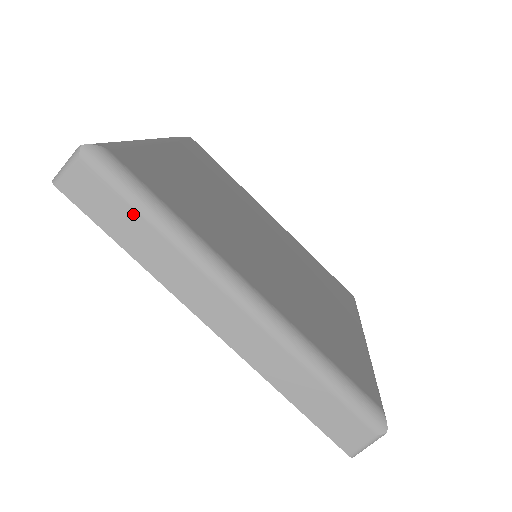
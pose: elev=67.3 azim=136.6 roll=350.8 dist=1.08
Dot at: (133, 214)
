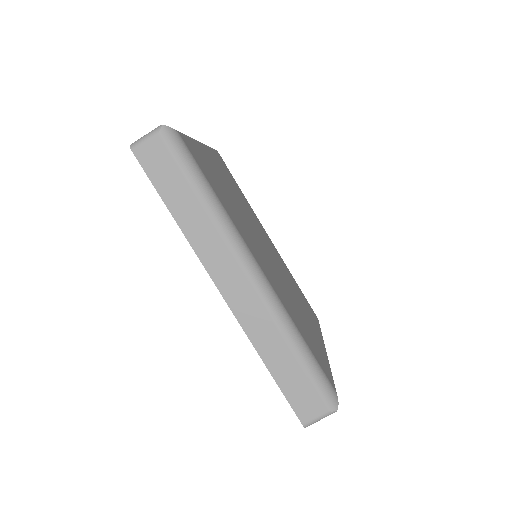
Dot at: (187, 188)
